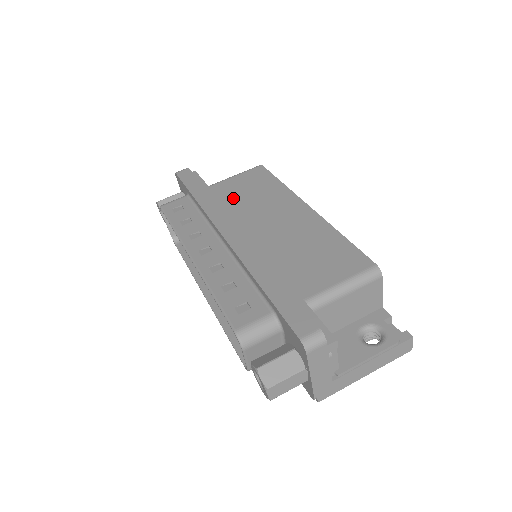
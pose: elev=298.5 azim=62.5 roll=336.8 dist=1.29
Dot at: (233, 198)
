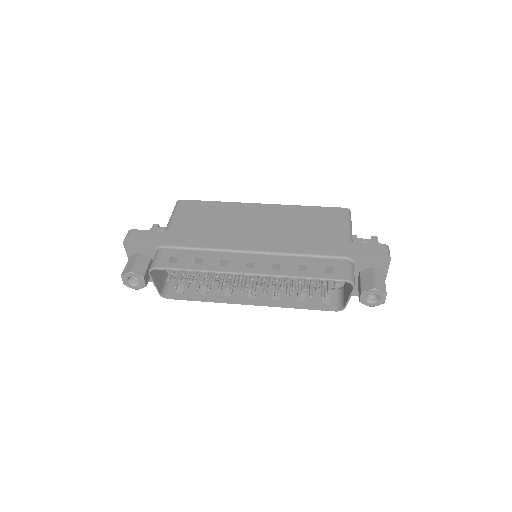
Dot at: (203, 228)
